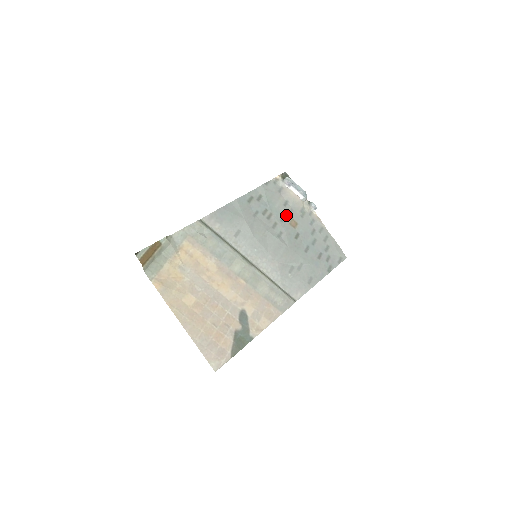
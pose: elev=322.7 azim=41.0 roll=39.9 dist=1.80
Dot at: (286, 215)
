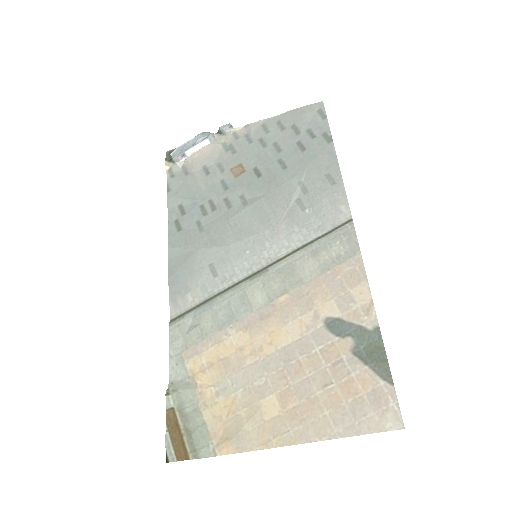
Dot at: (222, 177)
